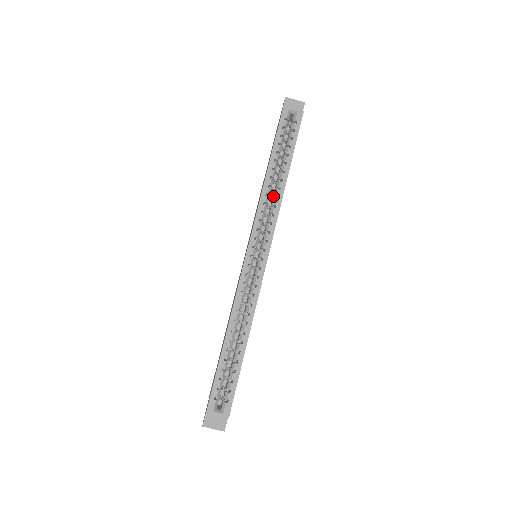
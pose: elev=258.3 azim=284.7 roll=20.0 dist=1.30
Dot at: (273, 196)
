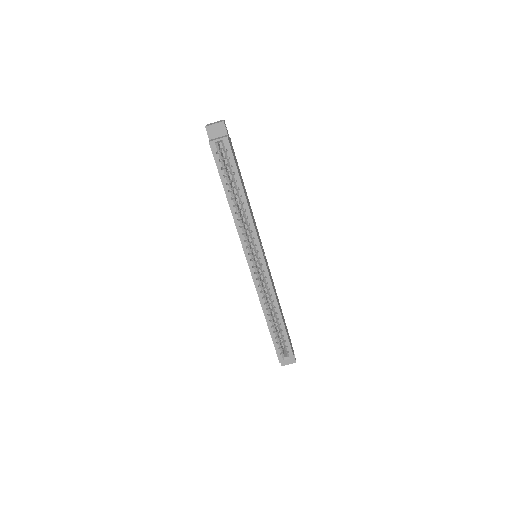
Dot at: occluded
